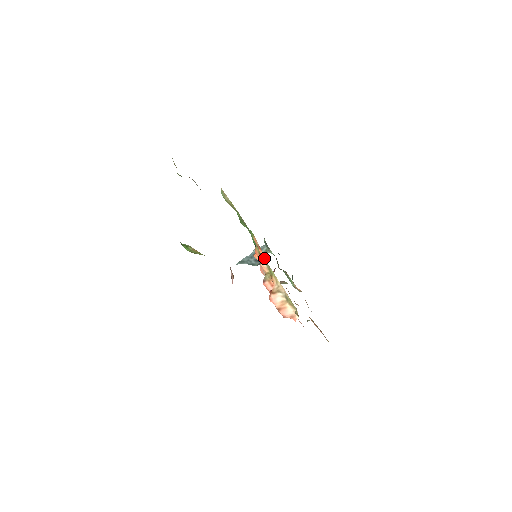
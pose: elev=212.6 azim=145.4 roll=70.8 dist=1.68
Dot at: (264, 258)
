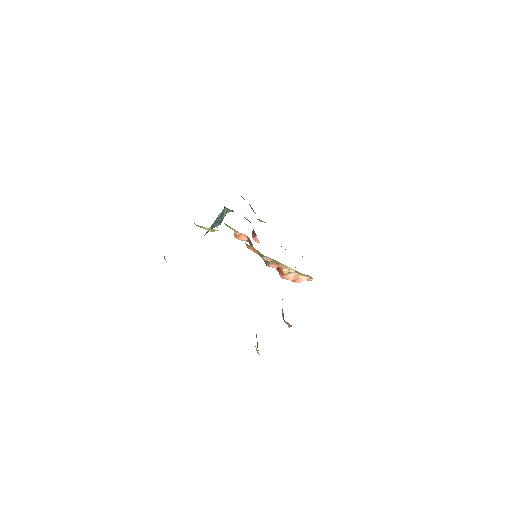
Dot at: occluded
